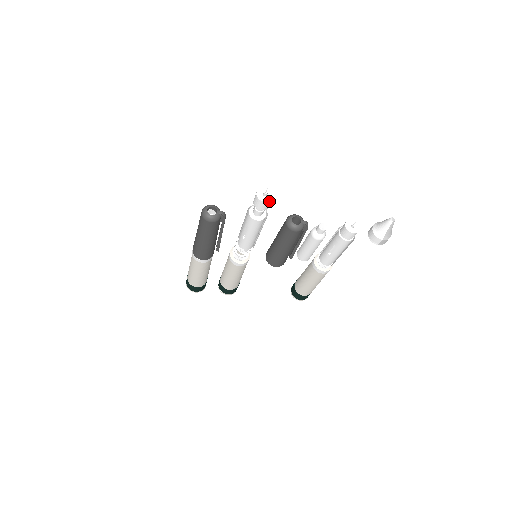
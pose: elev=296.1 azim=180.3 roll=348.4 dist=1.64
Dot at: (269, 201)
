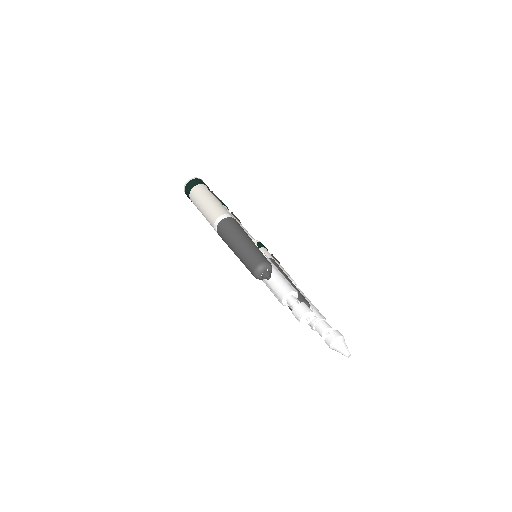
Dot at: occluded
